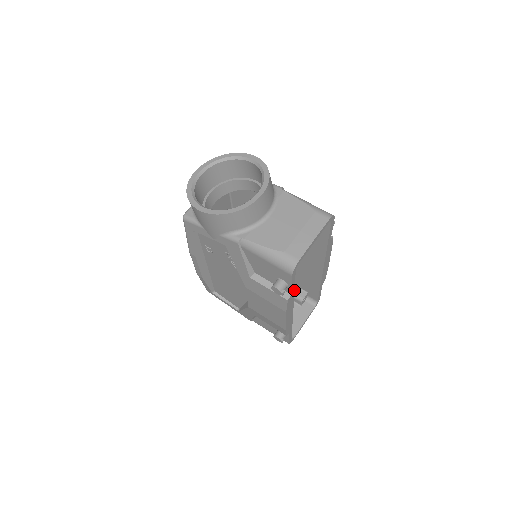
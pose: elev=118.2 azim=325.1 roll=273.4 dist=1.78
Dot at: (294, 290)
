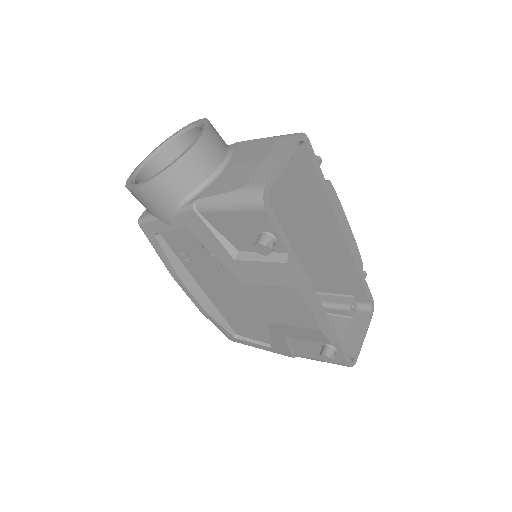
Dot at: (292, 248)
